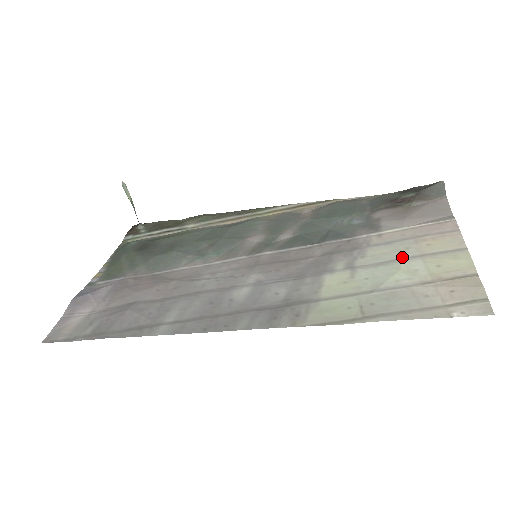
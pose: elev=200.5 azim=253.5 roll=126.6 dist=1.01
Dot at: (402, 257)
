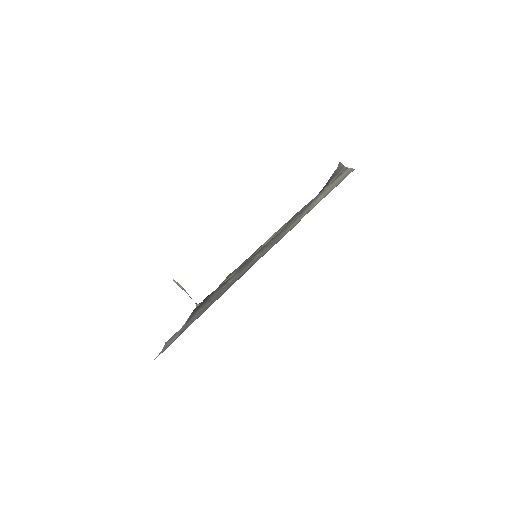
Dot at: (321, 195)
